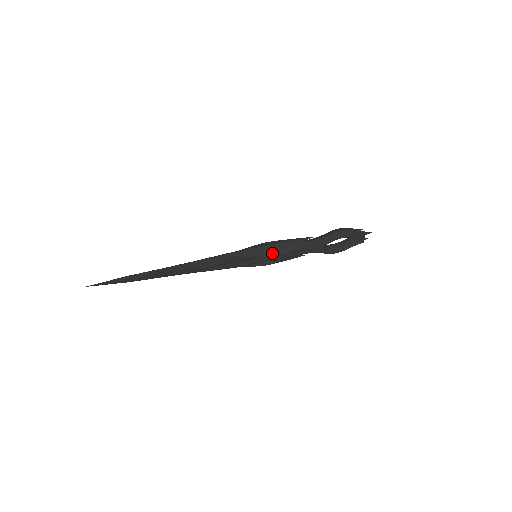
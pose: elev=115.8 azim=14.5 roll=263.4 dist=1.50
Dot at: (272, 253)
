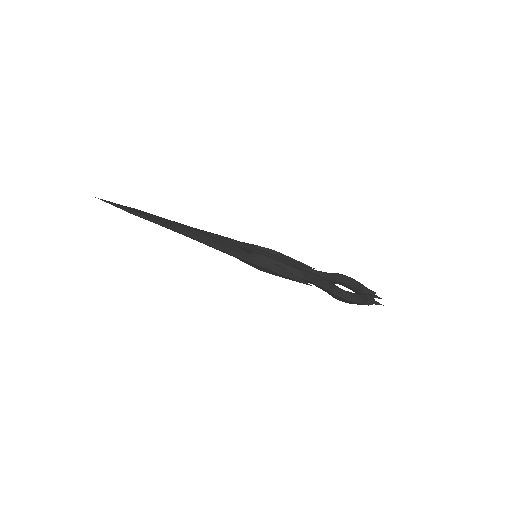
Dot at: occluded
